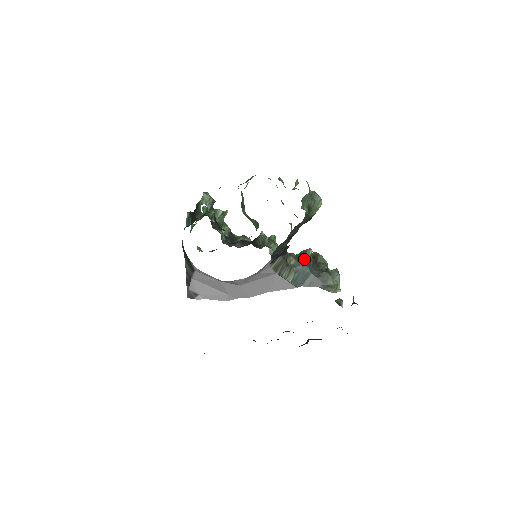
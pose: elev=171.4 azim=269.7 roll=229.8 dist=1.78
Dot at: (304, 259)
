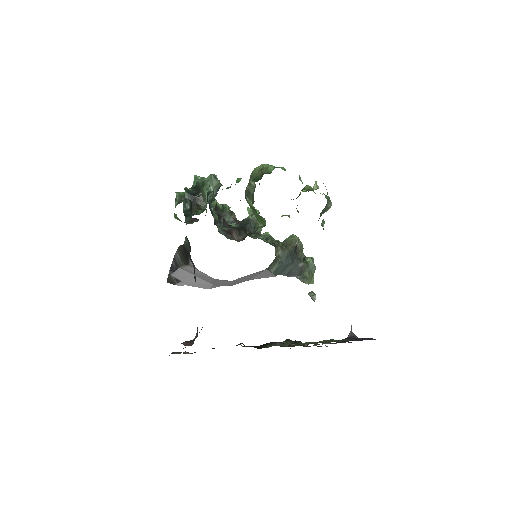
Dot at: (290, 250)
